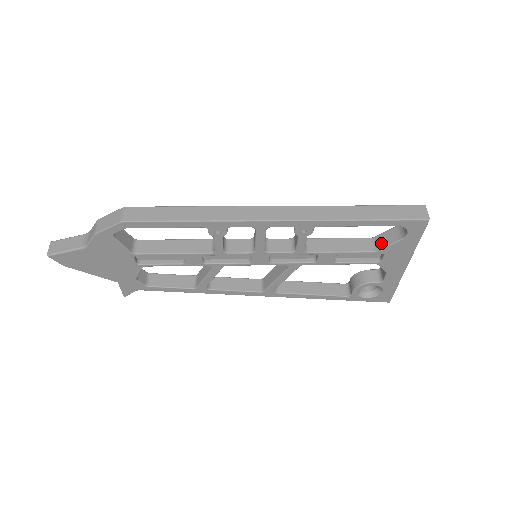
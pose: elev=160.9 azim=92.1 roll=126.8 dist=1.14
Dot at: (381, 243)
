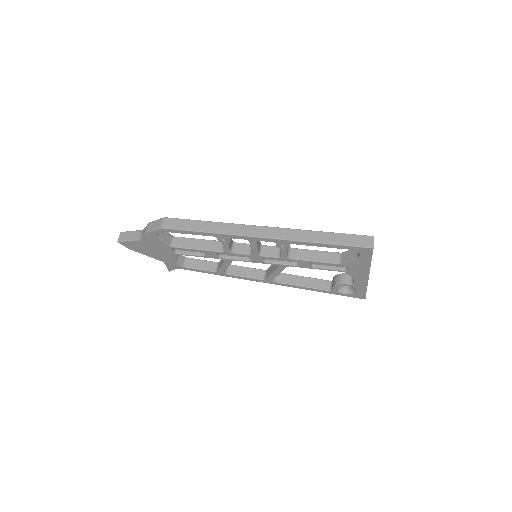
Dot at: (345, 258)
